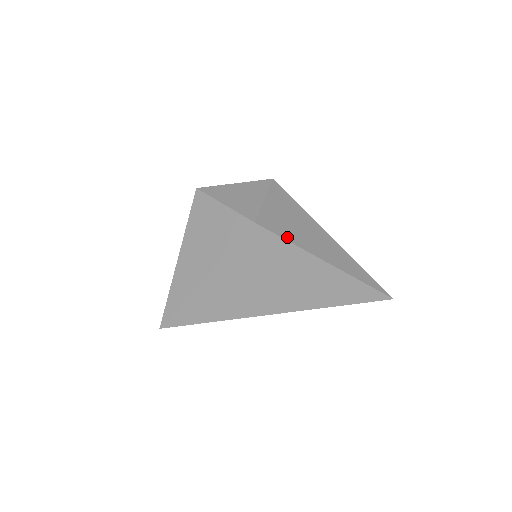
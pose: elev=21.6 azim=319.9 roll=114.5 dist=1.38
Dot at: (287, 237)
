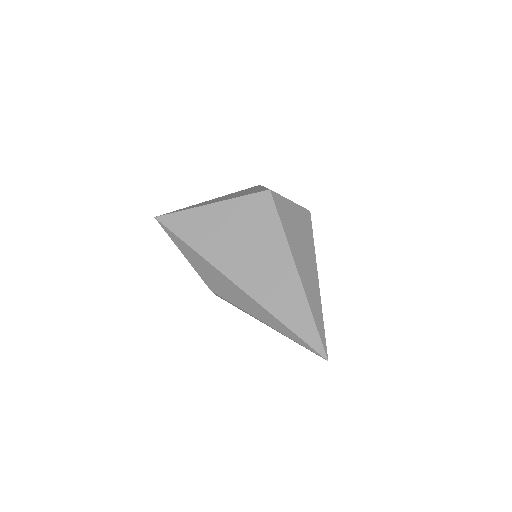
Dot at: (283, 221)
